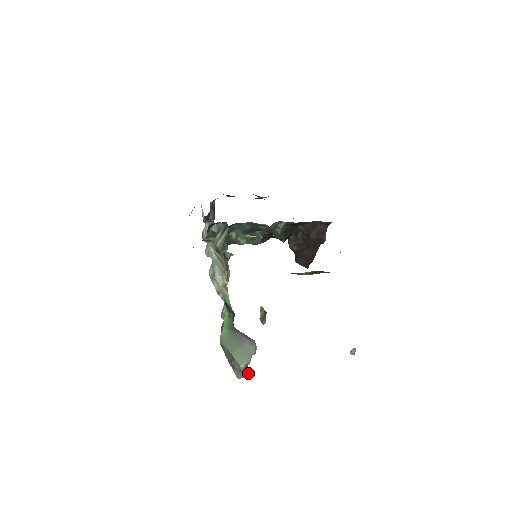
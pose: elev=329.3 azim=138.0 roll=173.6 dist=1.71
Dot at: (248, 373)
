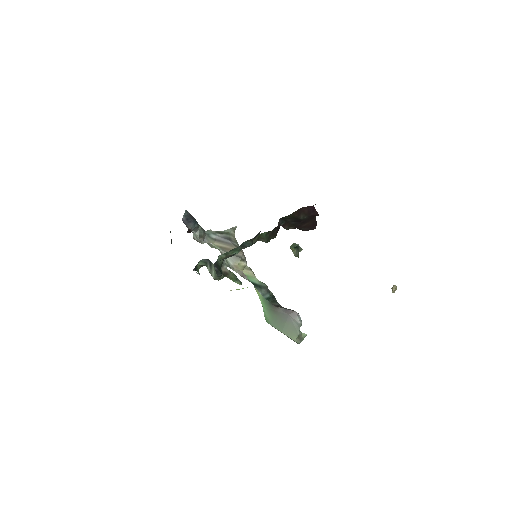
Dot at: (303, 337)
